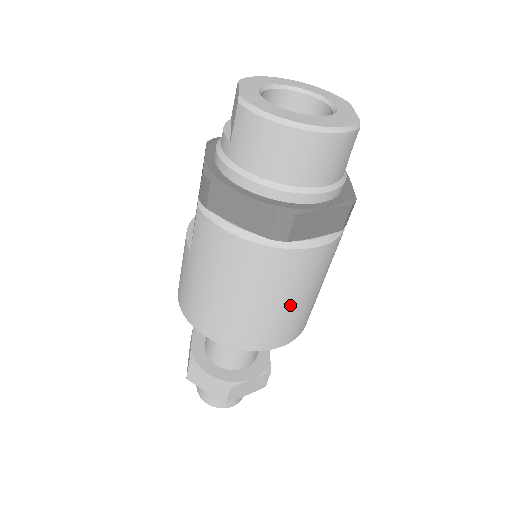
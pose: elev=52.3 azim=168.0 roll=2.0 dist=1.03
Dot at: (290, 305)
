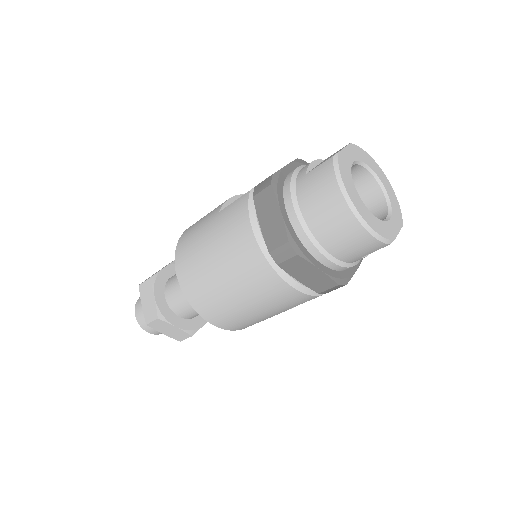
Dot at: (243, 305)
